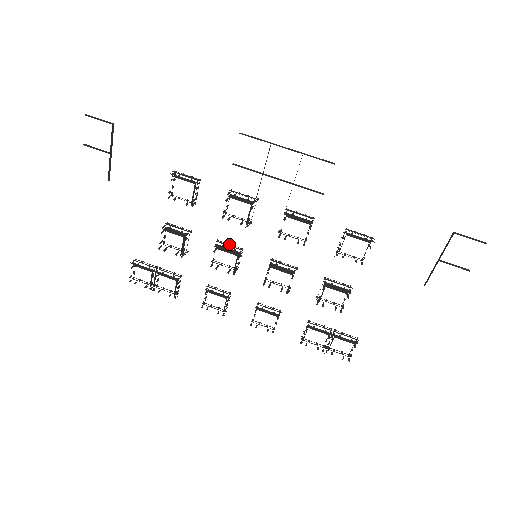
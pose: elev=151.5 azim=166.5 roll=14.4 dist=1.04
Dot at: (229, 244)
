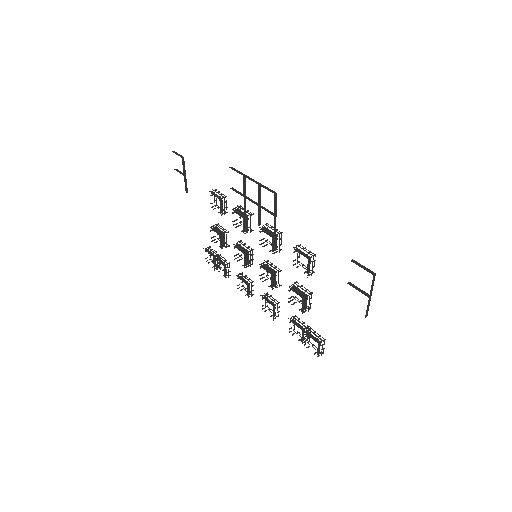
Dot at: occluded
